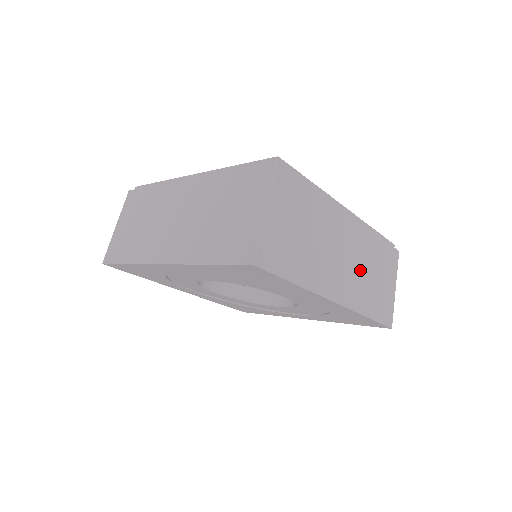
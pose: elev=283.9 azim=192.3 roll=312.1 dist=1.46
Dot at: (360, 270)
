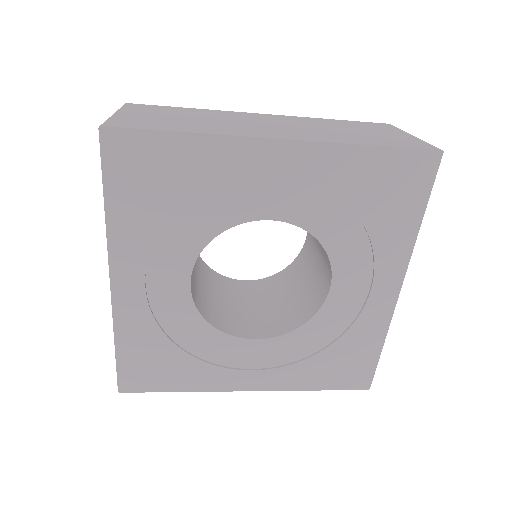
Dot at: (315, 129)
